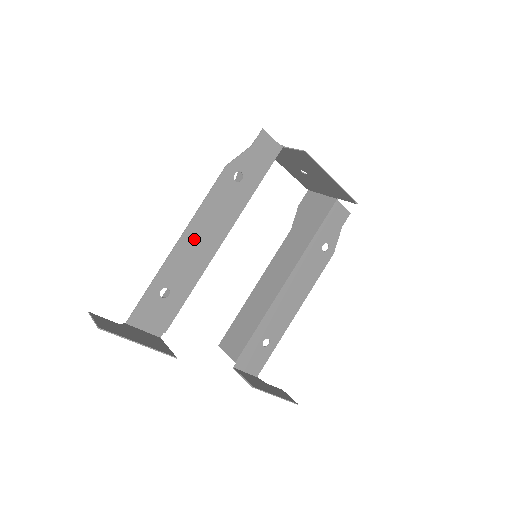
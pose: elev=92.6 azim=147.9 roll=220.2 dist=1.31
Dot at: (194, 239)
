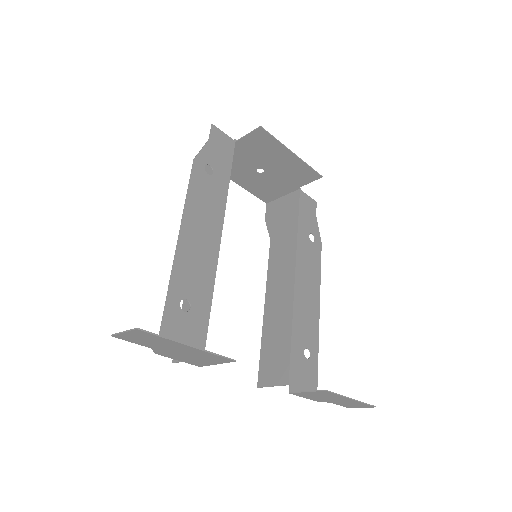
Dot at: (192, 238)
